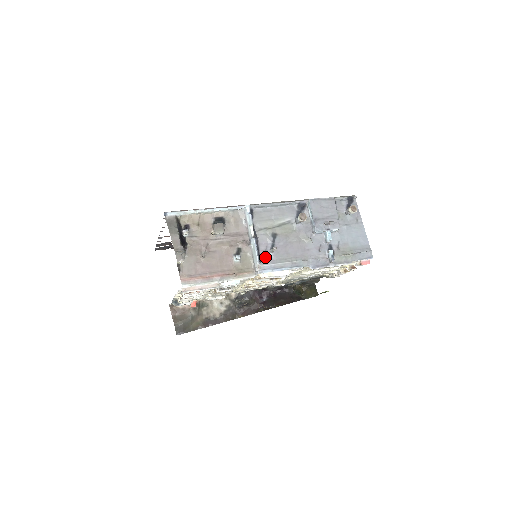
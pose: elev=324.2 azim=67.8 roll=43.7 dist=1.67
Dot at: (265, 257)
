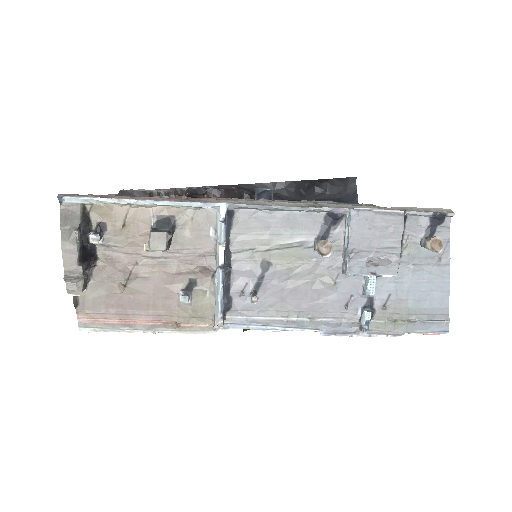
Dot at: (239, 302)
